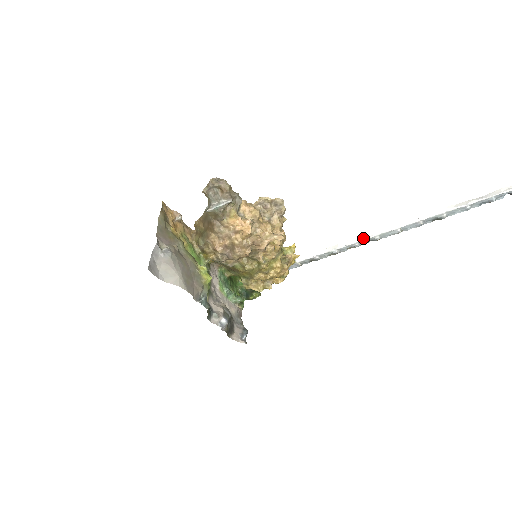
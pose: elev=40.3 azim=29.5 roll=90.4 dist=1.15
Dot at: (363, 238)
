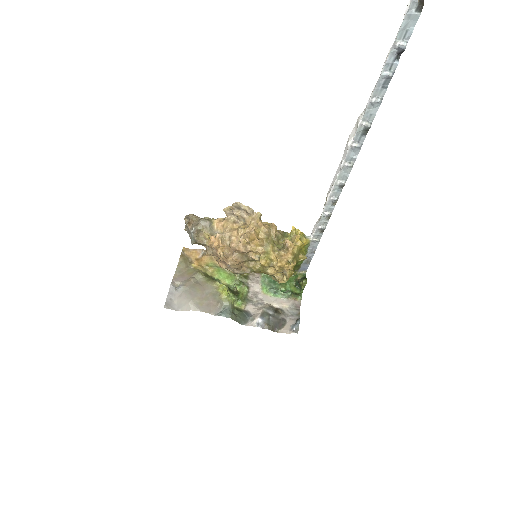
Dot at: (330, 190)
